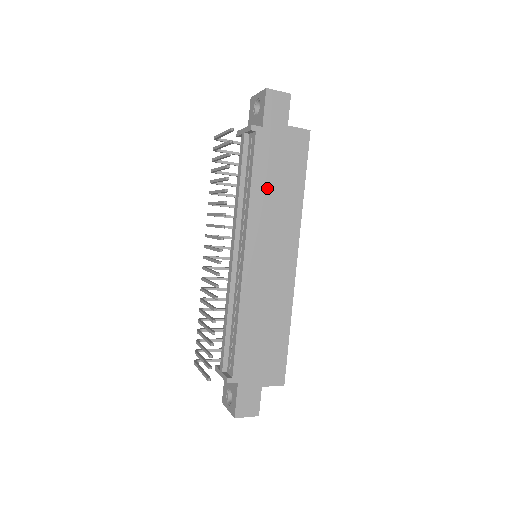
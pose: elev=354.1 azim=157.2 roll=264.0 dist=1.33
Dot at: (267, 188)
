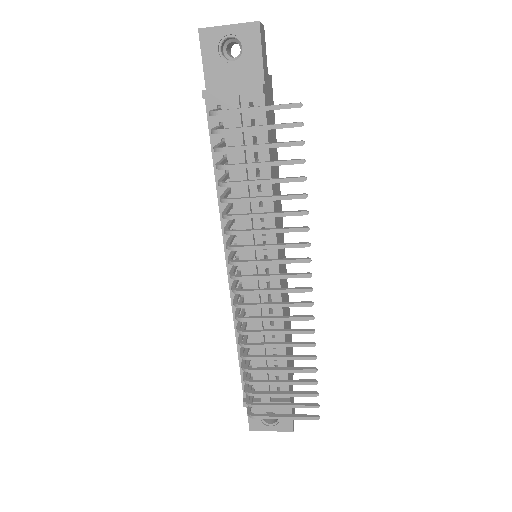
Dot at: (273, 168)
